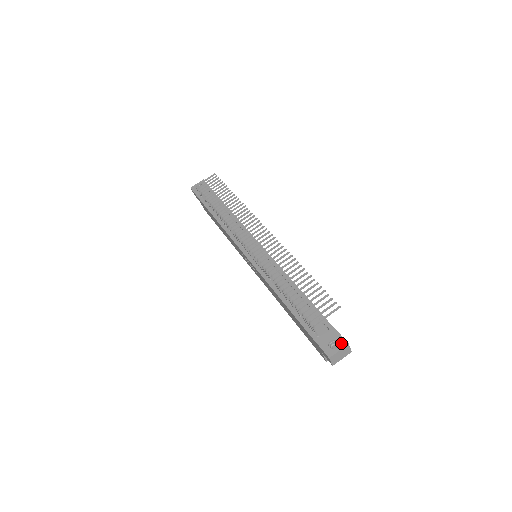
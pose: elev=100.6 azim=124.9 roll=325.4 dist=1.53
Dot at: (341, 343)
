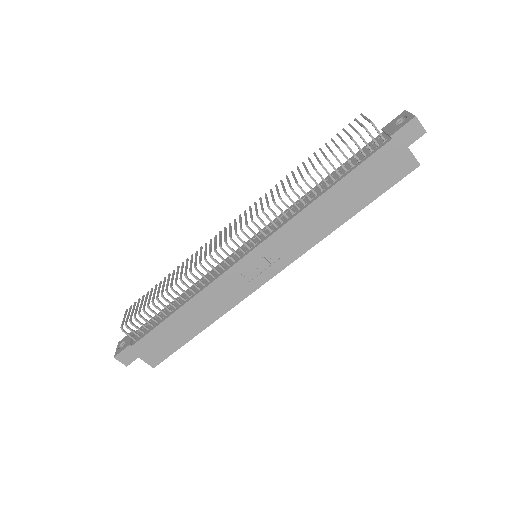
Dot at: (402, 115)
